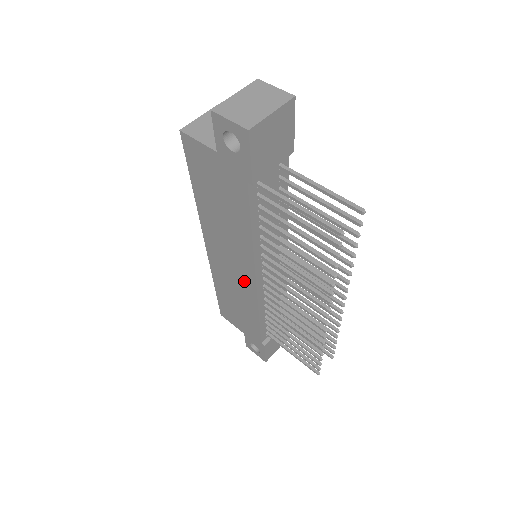
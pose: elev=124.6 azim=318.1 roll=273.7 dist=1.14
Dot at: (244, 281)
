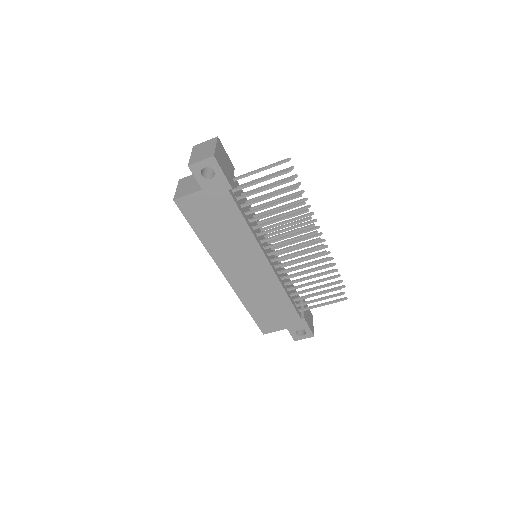
Dot at: (262, 273)
